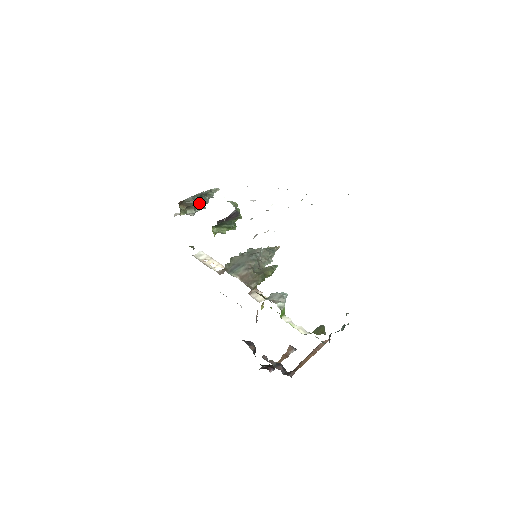
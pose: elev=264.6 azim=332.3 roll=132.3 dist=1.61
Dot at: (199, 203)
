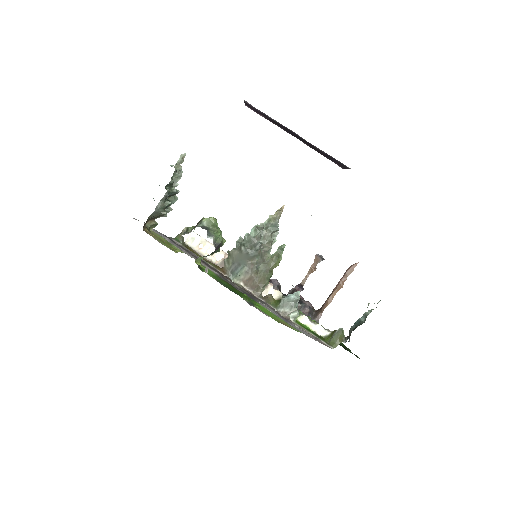
Dot at: (167, 206)
